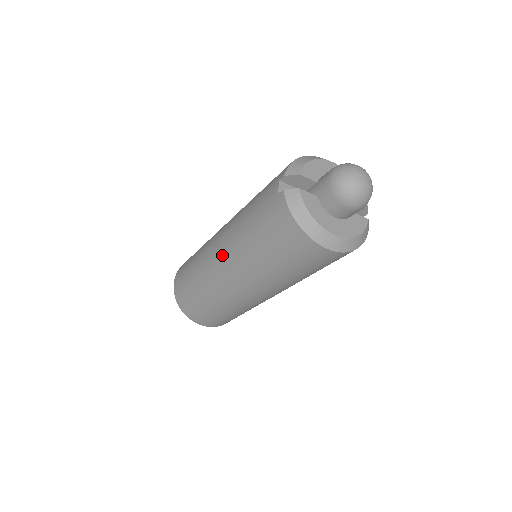
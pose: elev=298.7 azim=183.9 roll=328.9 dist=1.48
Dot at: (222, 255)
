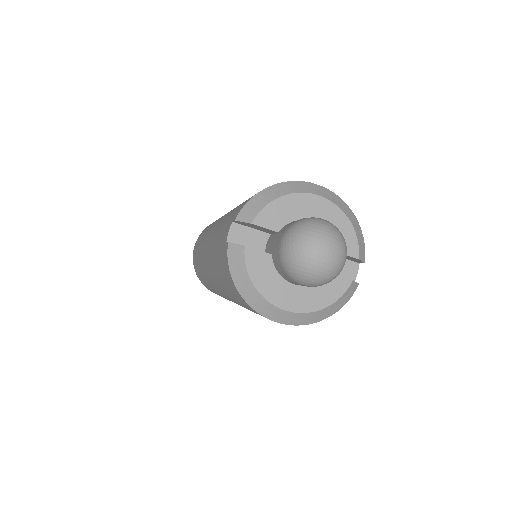
Dot at: (206, 261)
